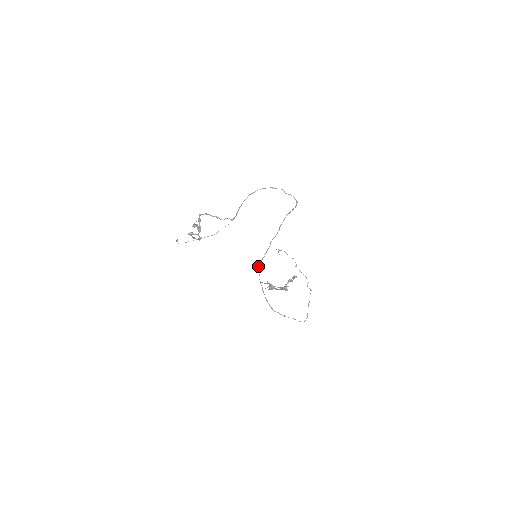
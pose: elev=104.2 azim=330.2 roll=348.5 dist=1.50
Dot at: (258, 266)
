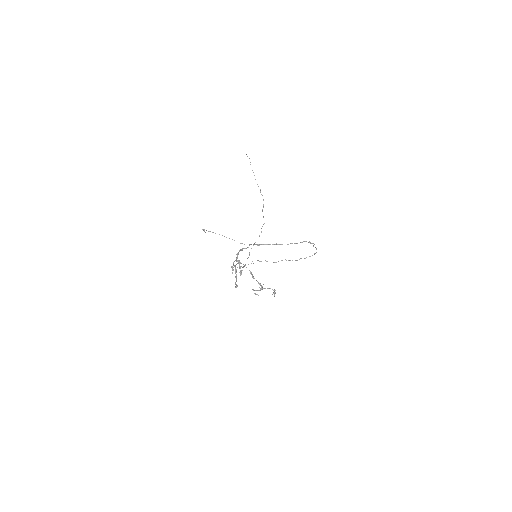
Dot at: (252, 261)
